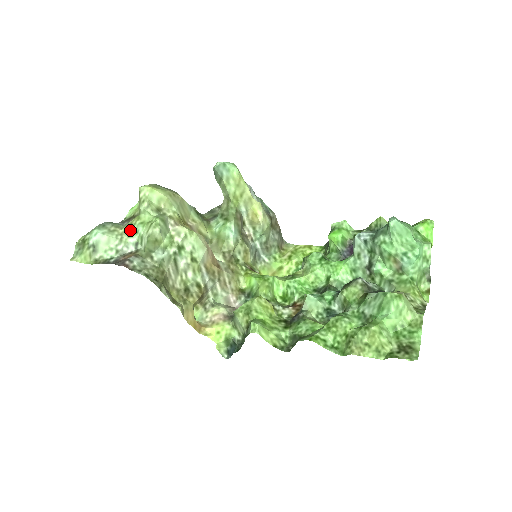
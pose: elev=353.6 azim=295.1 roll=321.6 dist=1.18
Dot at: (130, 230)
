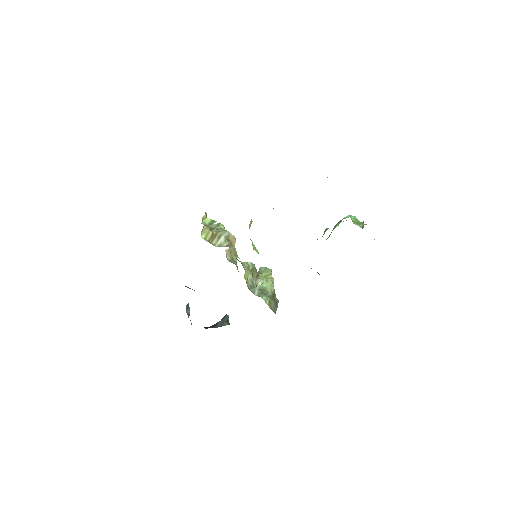
Dot at: occluded
